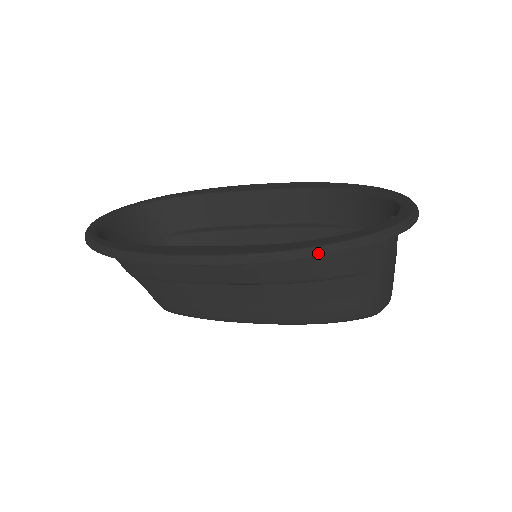
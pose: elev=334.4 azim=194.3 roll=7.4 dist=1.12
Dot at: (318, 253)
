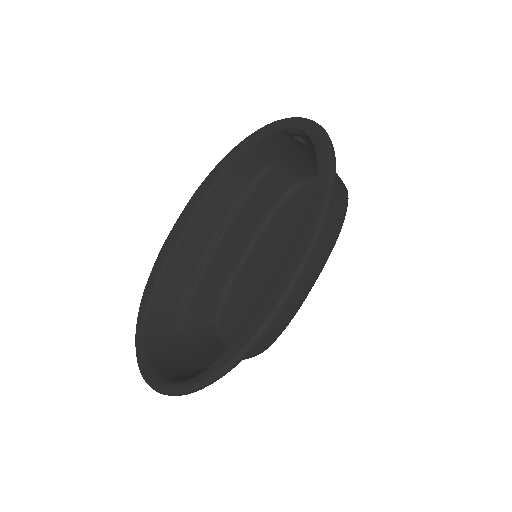
Dot at: (331, 195)
